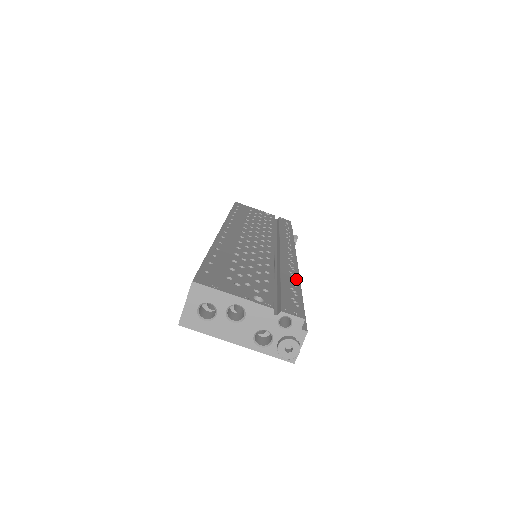
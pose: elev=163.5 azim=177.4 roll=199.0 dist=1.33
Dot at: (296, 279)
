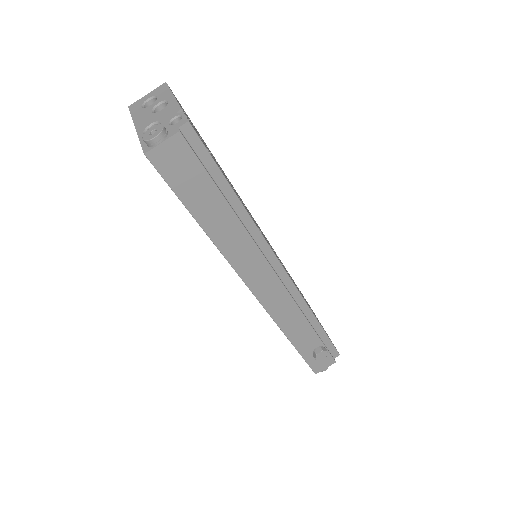
Dot at: occluded
